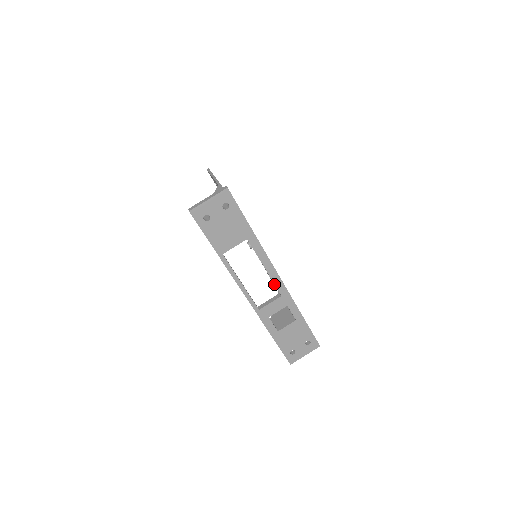
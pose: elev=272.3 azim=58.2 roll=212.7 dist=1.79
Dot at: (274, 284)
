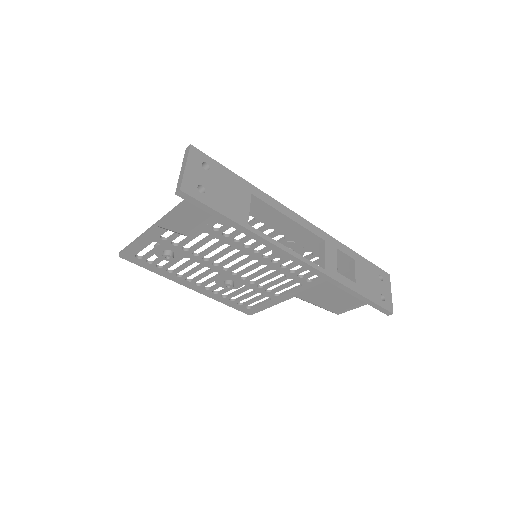
Dot at: (309, 231)
